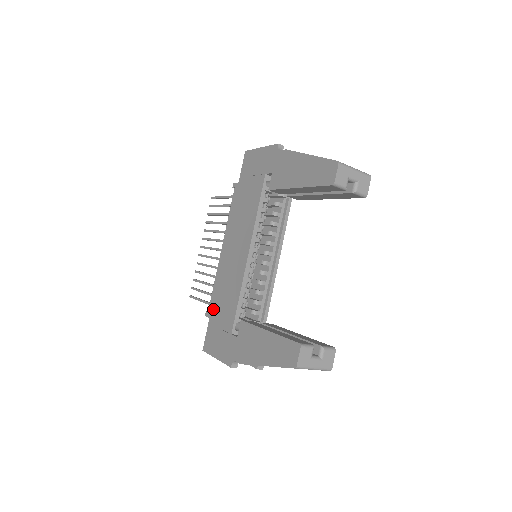
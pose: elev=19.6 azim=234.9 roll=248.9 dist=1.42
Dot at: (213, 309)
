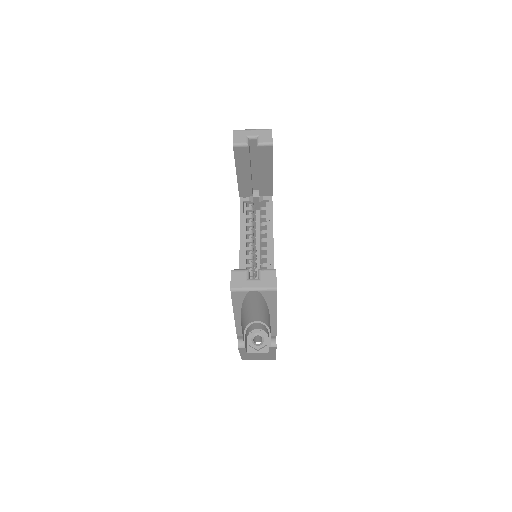
Dot at: occluded
